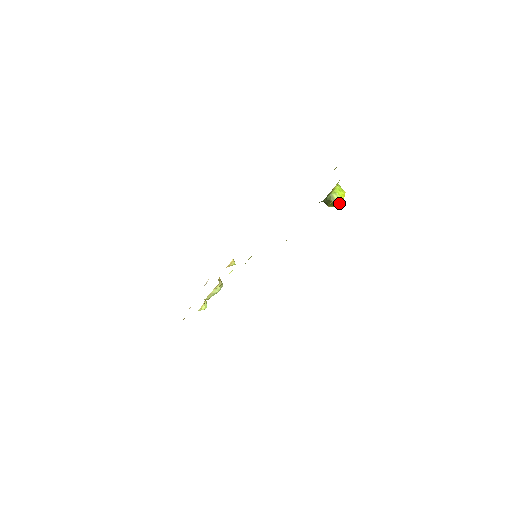
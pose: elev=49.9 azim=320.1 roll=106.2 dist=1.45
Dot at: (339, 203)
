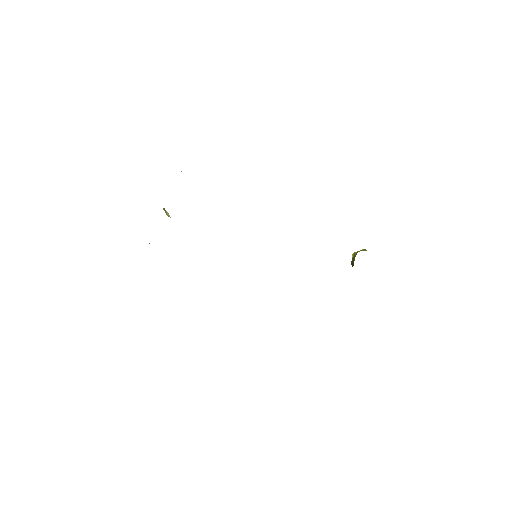
Dot at: occluded
